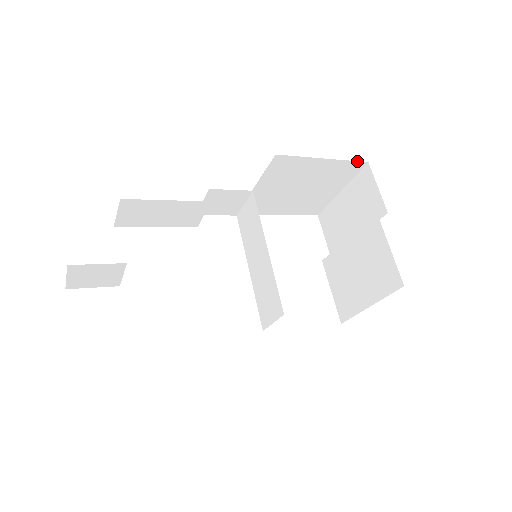
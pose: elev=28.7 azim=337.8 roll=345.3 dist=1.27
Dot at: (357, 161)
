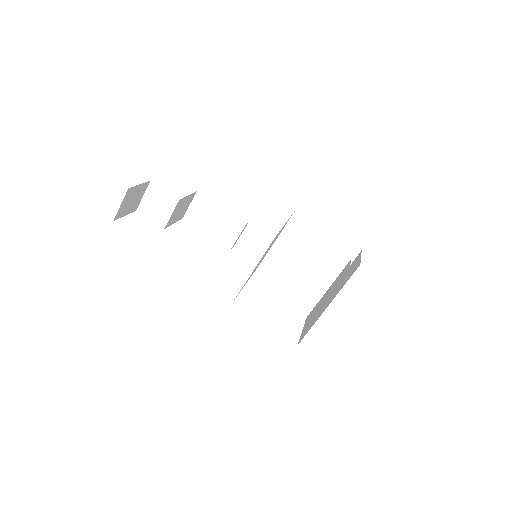
Dot at: (353, 245)
